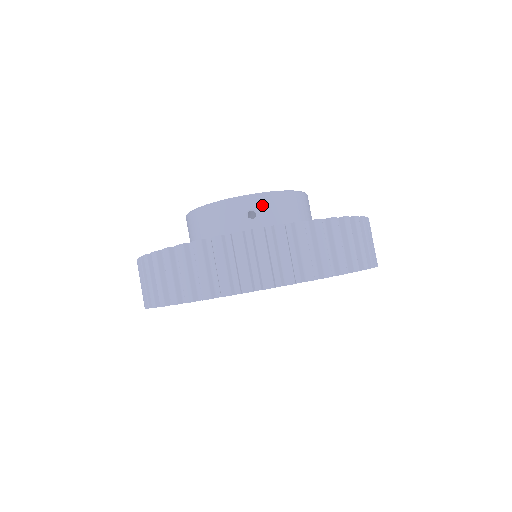
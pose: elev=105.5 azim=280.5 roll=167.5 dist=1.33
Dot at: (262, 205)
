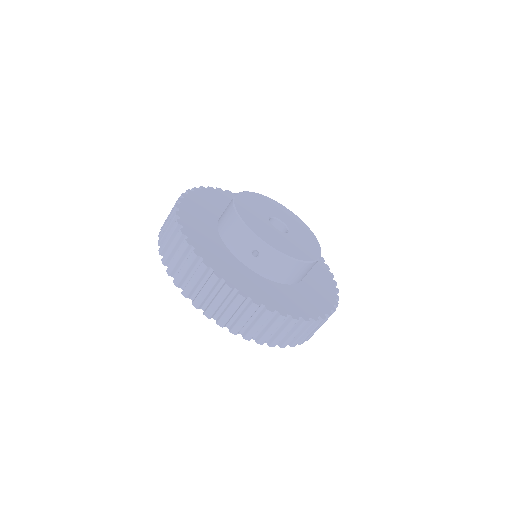
Dot at: (266, 255)
